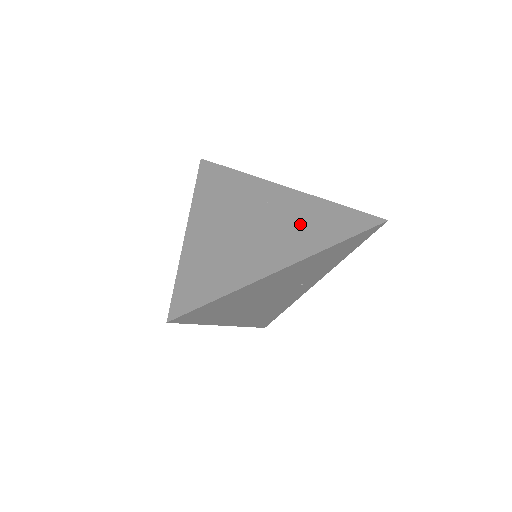
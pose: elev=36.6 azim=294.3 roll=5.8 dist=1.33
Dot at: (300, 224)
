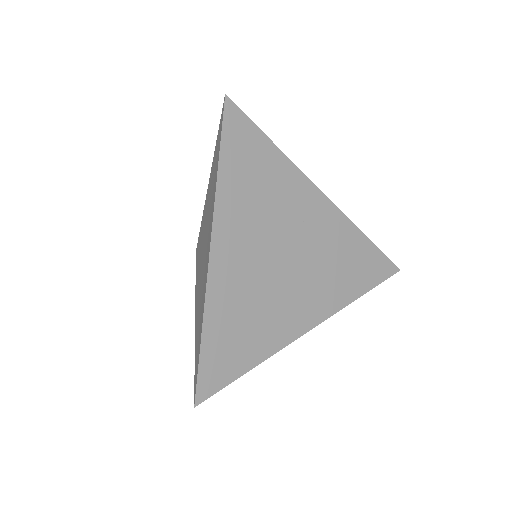
Dot at: (331, 265)
